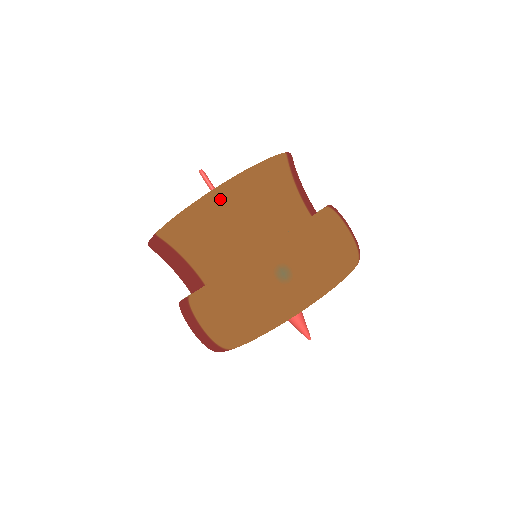
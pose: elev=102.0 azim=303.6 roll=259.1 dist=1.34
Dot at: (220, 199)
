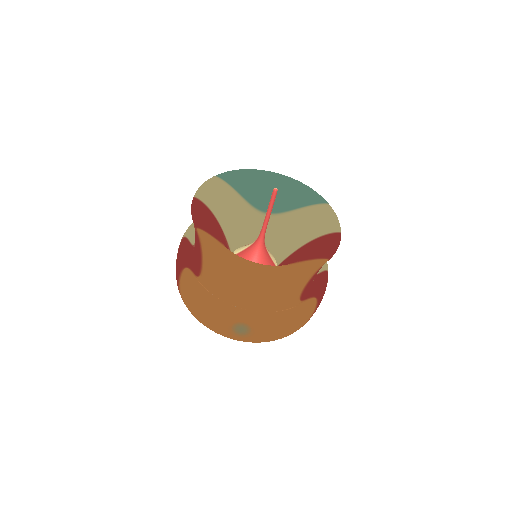
Dot at: (249, 272)
